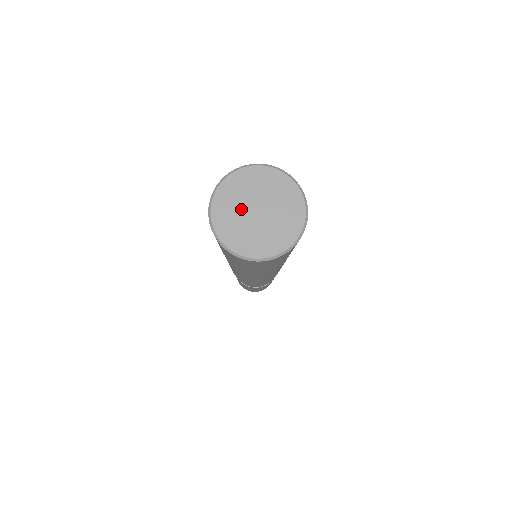
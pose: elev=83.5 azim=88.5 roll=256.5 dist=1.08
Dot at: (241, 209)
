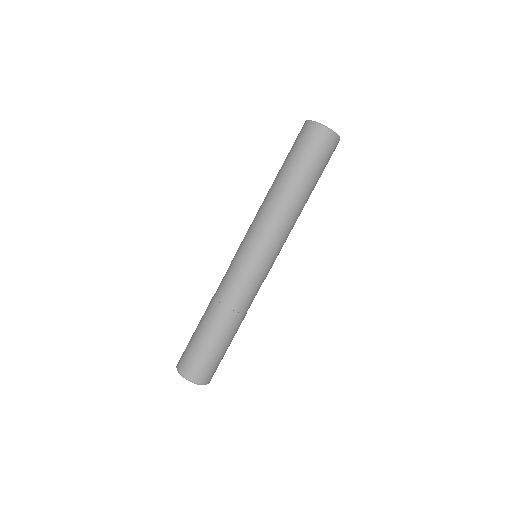
Dot at: occluded
